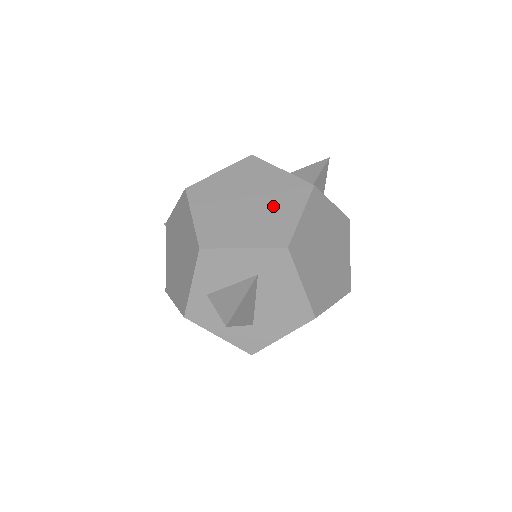
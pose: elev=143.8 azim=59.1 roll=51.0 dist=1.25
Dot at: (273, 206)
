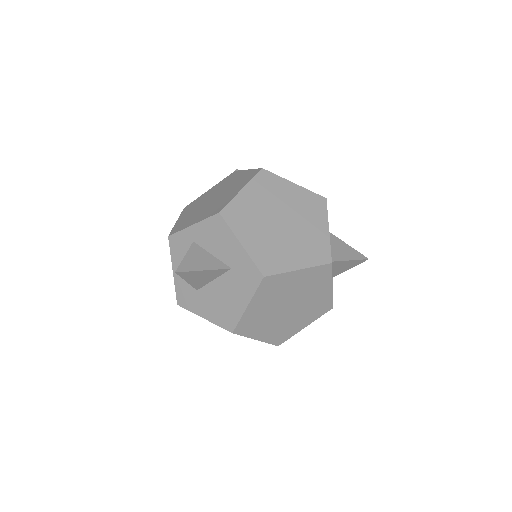
Dot at: (292, 243)
